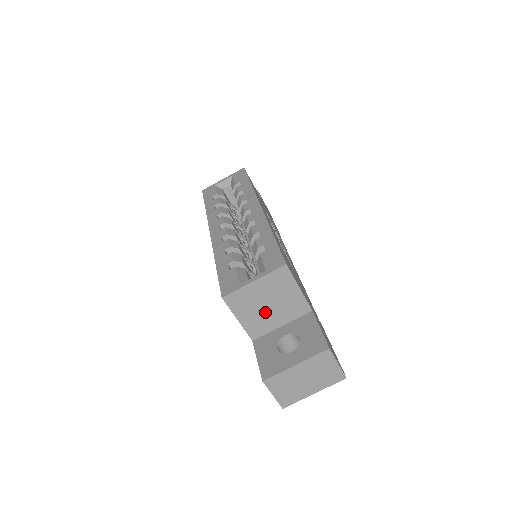
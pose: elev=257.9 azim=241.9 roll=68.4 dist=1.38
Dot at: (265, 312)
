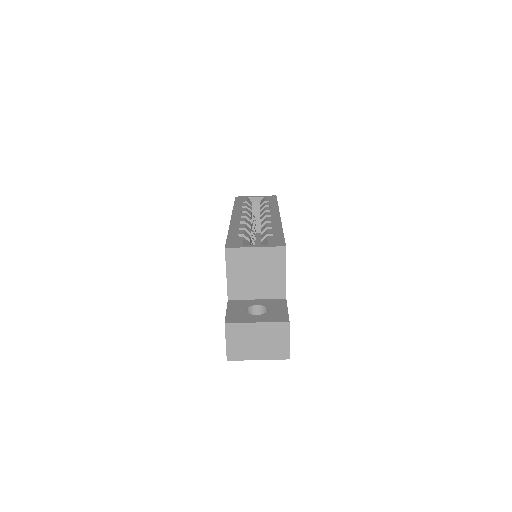
Dot at: (250, 279)
